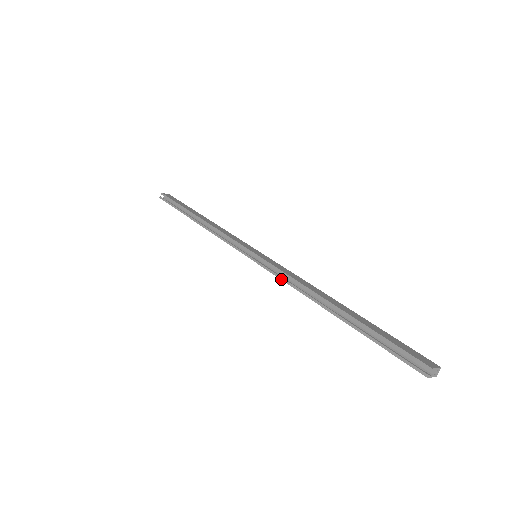
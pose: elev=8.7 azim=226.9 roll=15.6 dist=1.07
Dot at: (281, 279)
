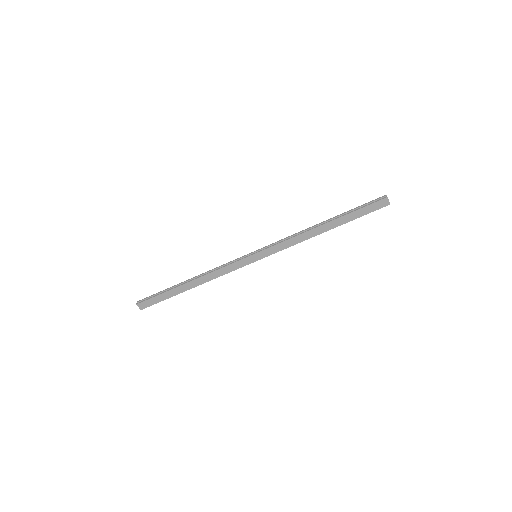
Dot at: (284, 240)
